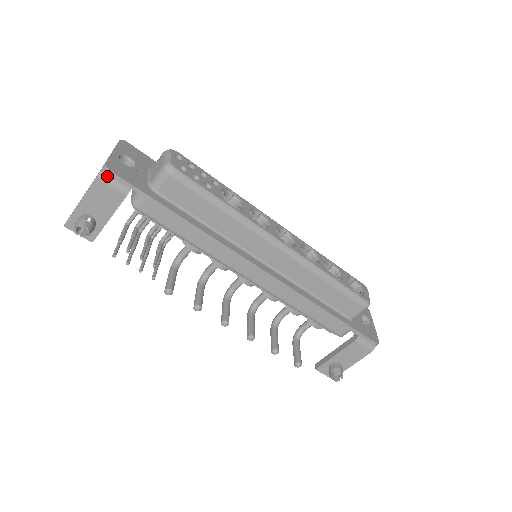
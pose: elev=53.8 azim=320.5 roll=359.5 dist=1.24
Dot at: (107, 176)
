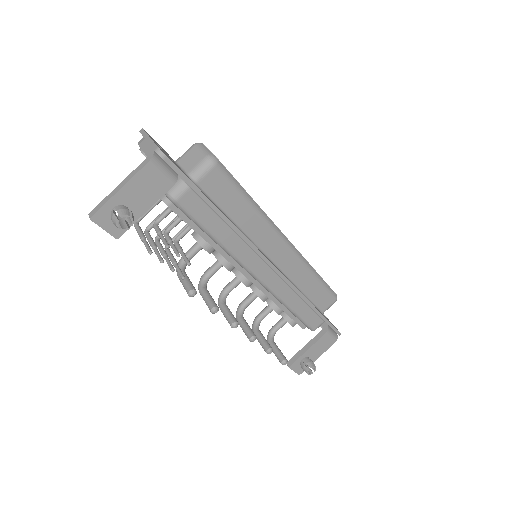
Dot at: (158, 162)
